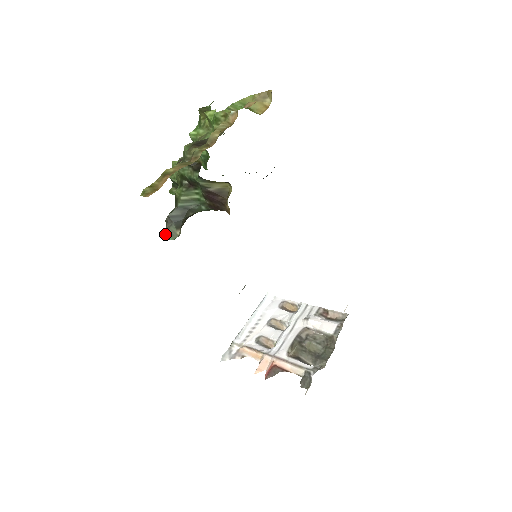
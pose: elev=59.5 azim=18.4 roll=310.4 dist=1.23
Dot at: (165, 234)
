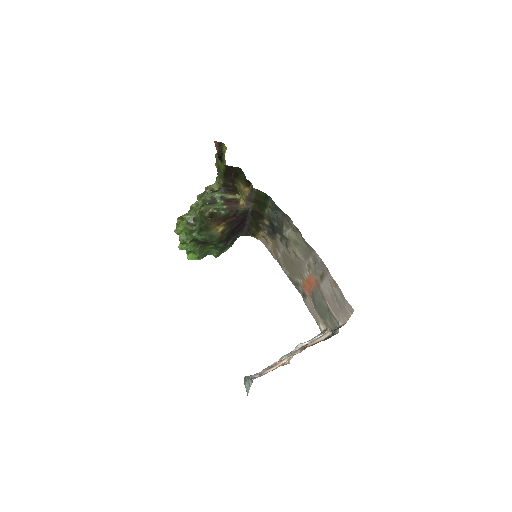
Dot at: (211, 208)
